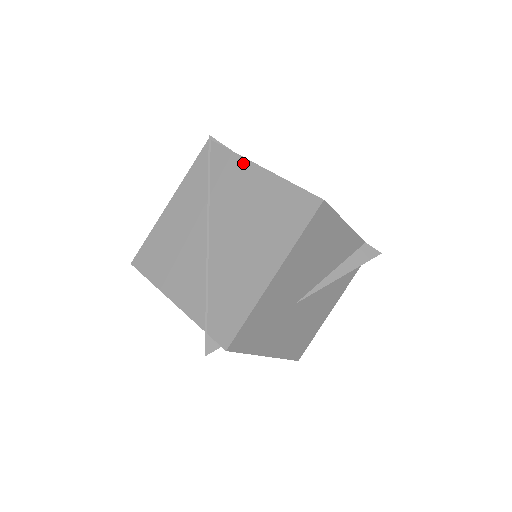
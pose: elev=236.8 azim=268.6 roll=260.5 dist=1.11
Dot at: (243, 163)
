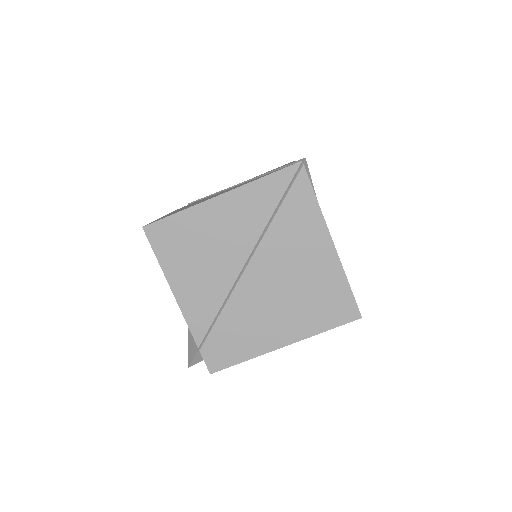
Dot at: (320, 224)
